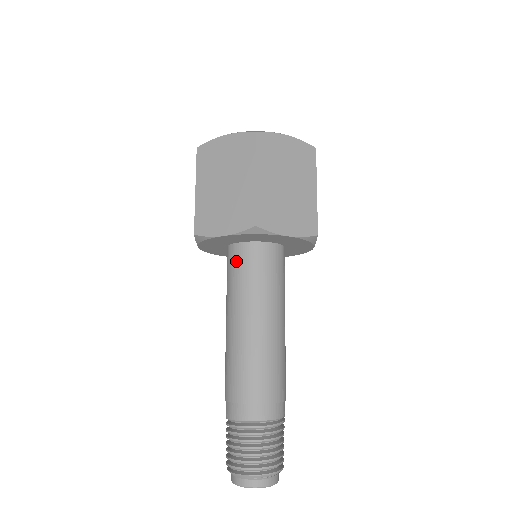
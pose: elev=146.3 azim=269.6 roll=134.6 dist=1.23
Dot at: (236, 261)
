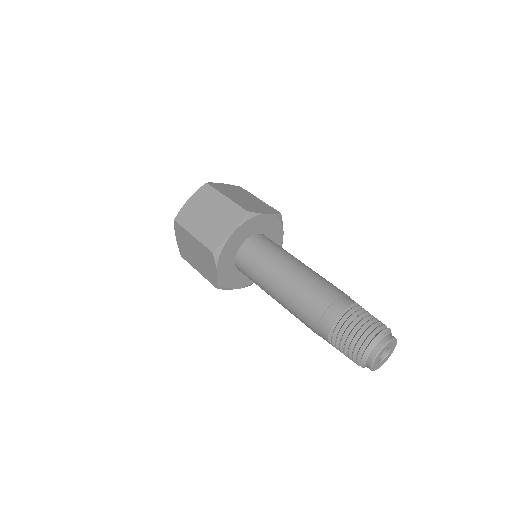
Dot at: (249, 254)
